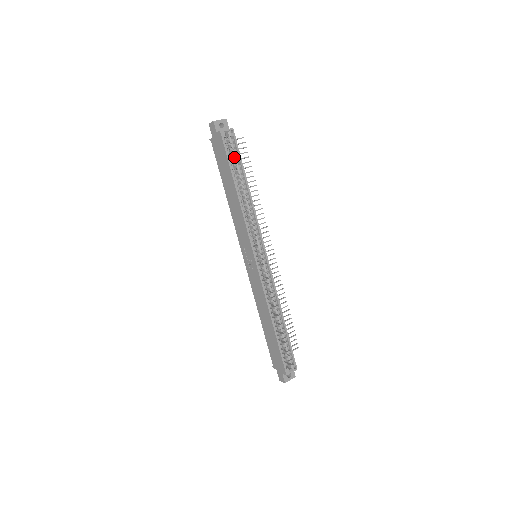
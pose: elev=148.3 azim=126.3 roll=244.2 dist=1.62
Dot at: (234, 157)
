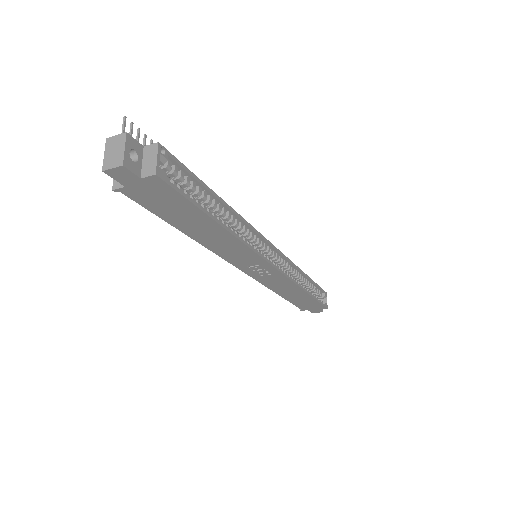
Dot at: (187, 186)
